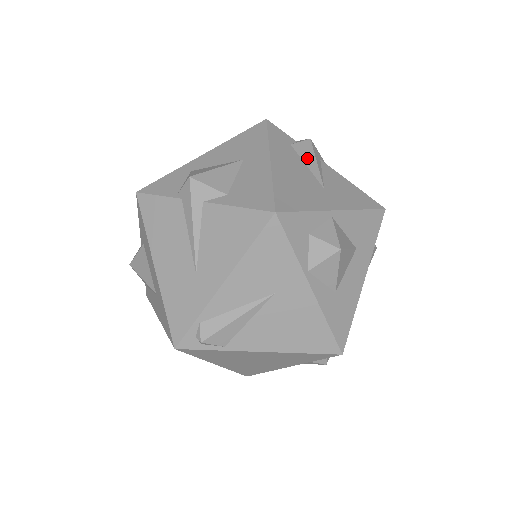
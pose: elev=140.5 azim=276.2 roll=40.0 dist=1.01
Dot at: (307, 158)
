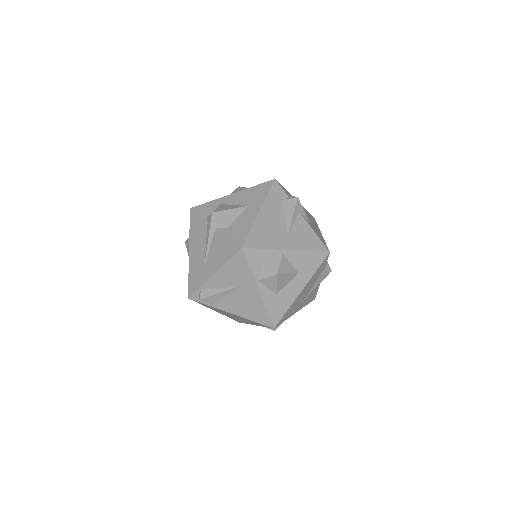
Dot at: (288, 211)
